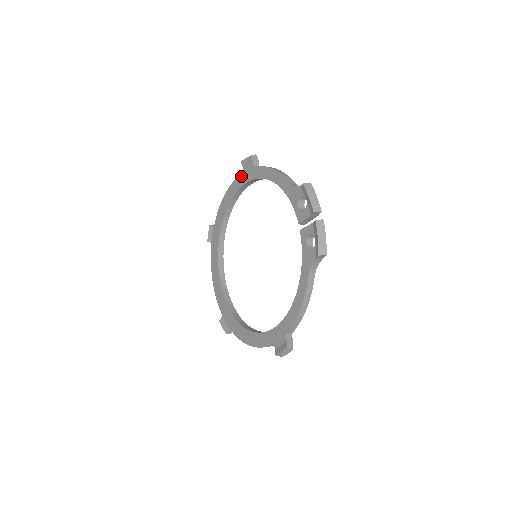
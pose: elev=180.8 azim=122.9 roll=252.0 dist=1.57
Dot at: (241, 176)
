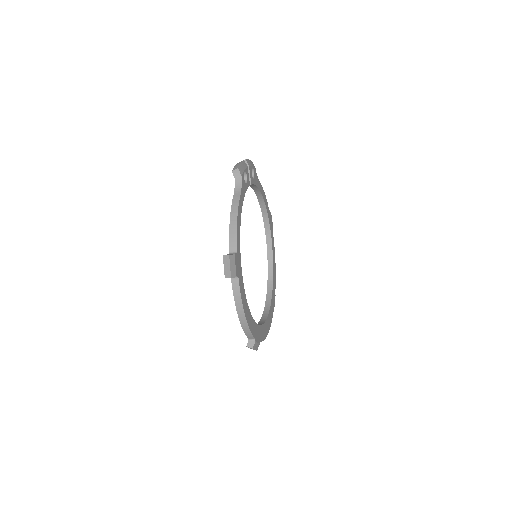
Dot at: occluded
